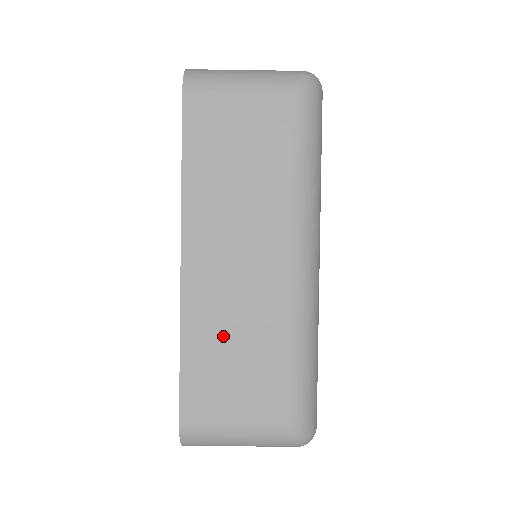
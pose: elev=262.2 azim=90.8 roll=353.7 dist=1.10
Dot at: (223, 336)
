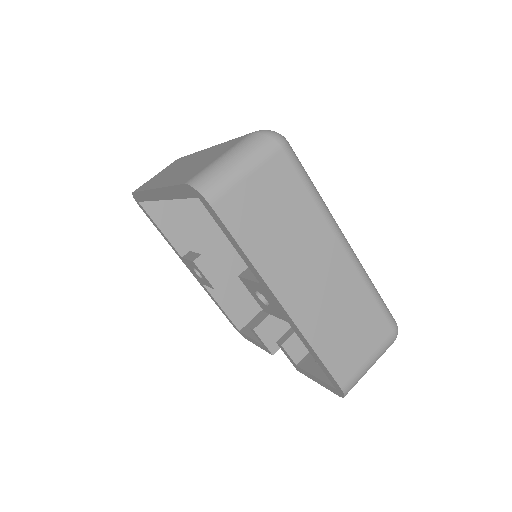
Dot at: (189, 169)
